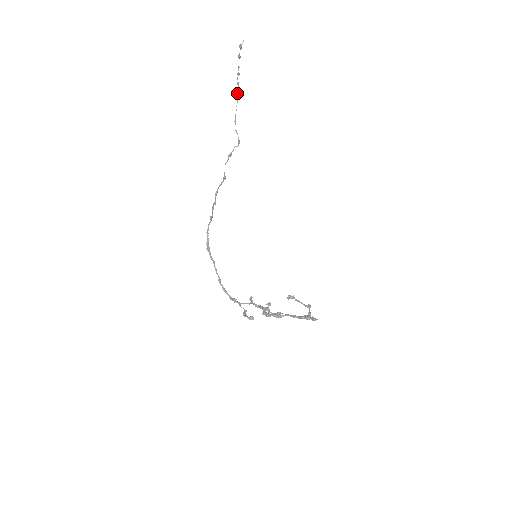
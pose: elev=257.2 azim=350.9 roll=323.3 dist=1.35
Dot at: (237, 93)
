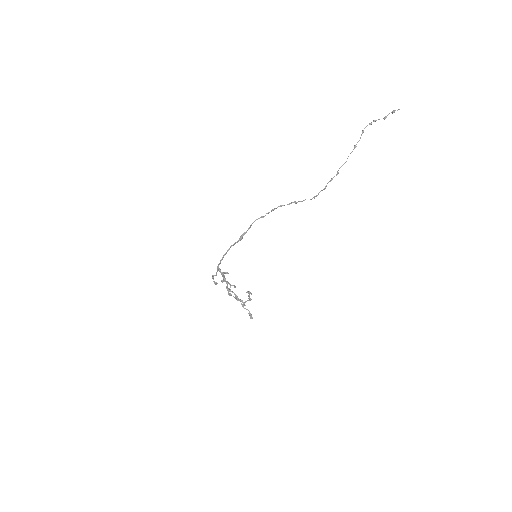
Dot at: occluded
